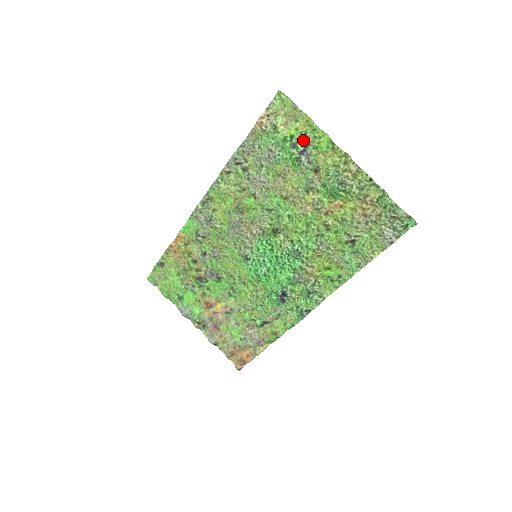
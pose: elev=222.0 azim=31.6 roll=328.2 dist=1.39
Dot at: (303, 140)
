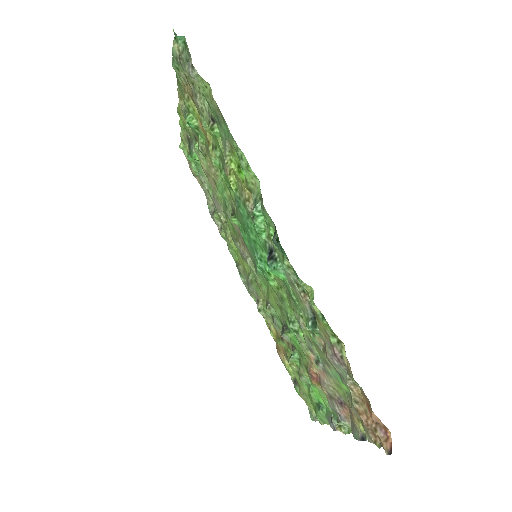
Dot at: (187, 141)
